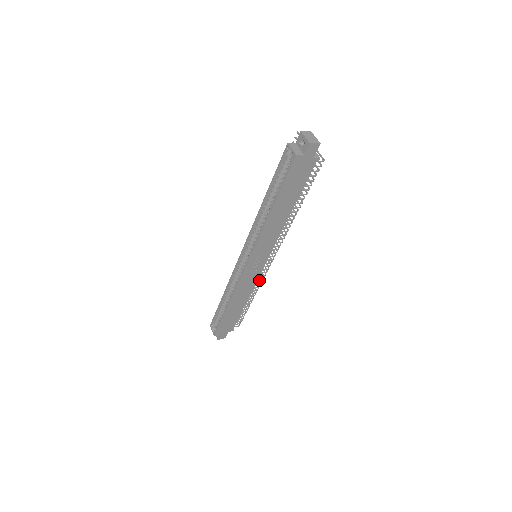
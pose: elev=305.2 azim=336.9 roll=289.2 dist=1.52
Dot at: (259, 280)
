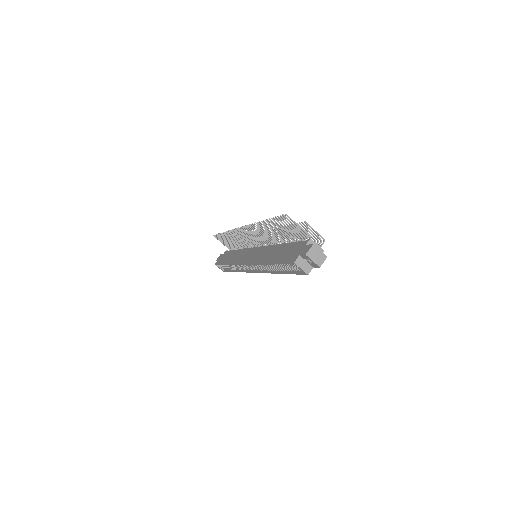
Dot at: occluded
